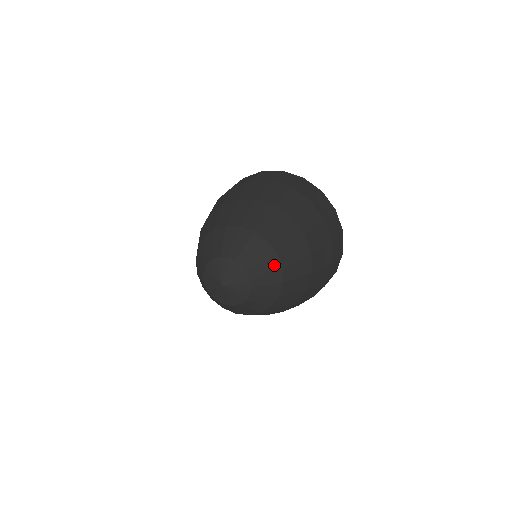
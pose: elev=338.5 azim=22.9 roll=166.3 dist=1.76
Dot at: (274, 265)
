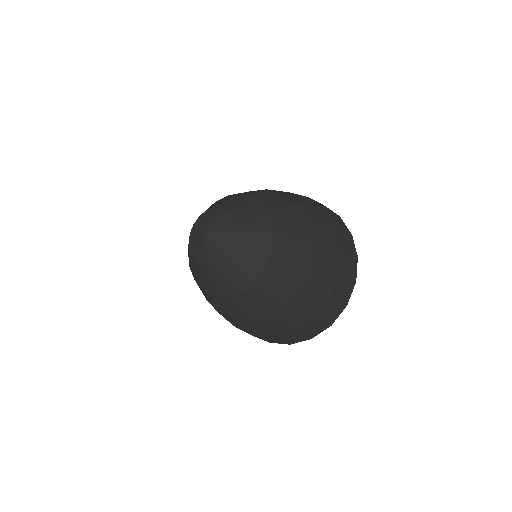
Dot at: (266, 227)
